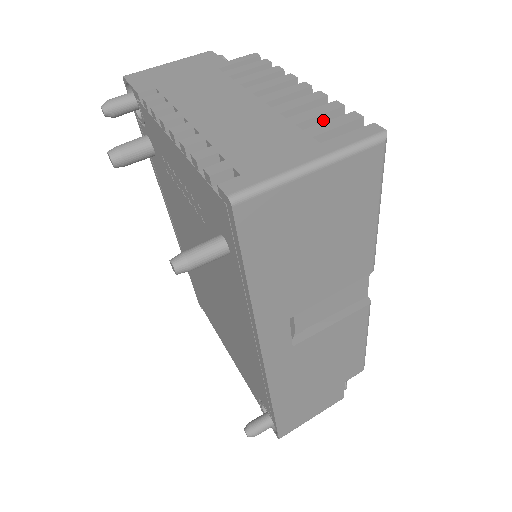
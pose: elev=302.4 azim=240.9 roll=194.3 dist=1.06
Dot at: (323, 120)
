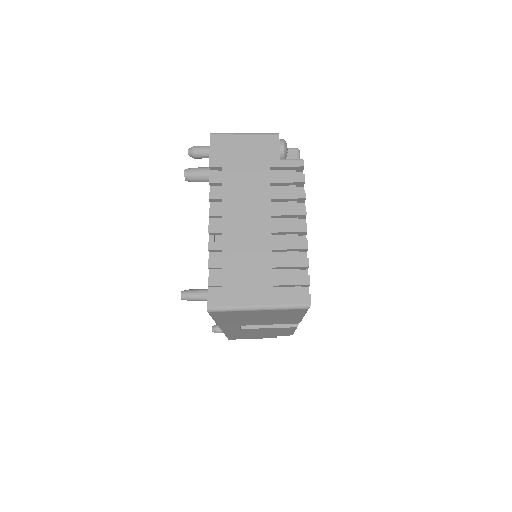
Dot at: (292, 268)
